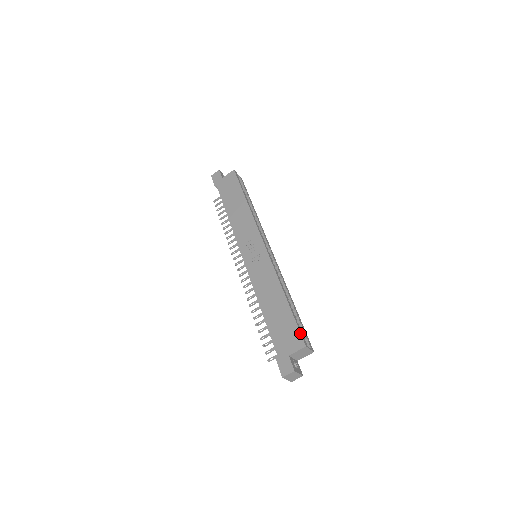
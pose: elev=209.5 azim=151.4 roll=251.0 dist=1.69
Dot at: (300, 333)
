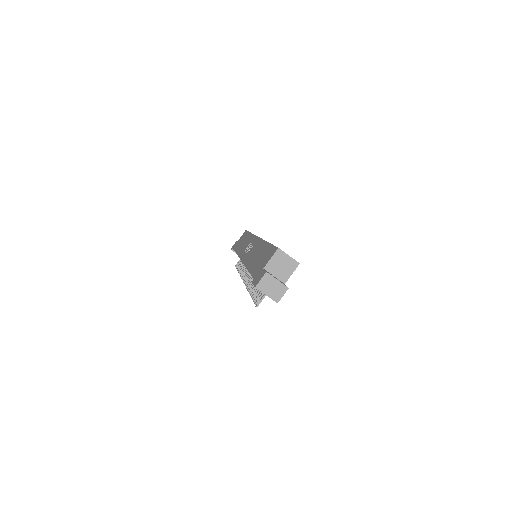
Dot at: (275, 246)
